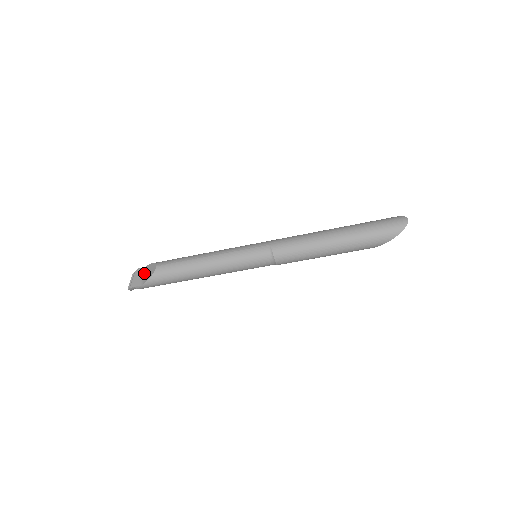
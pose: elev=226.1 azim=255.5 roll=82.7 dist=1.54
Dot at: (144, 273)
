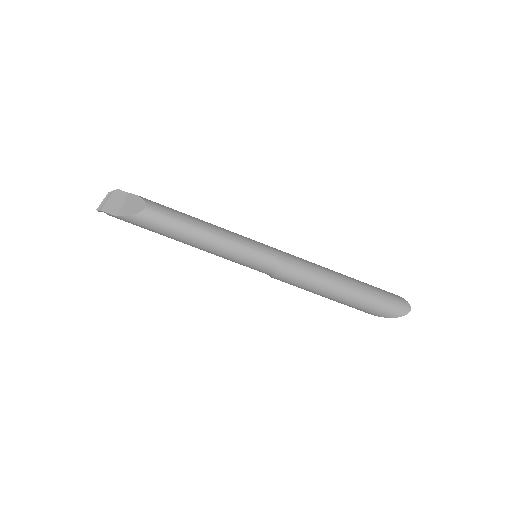
Dot at: (124, 201)
